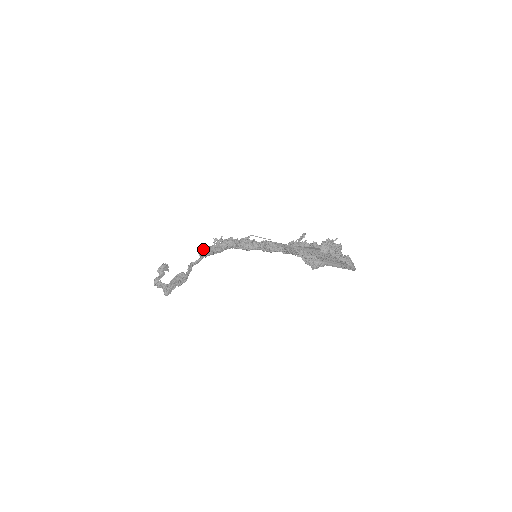
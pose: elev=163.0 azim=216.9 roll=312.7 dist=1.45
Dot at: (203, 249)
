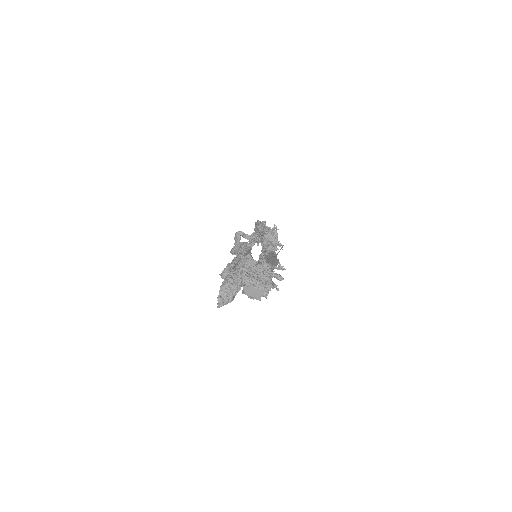
Dot at: occluded
